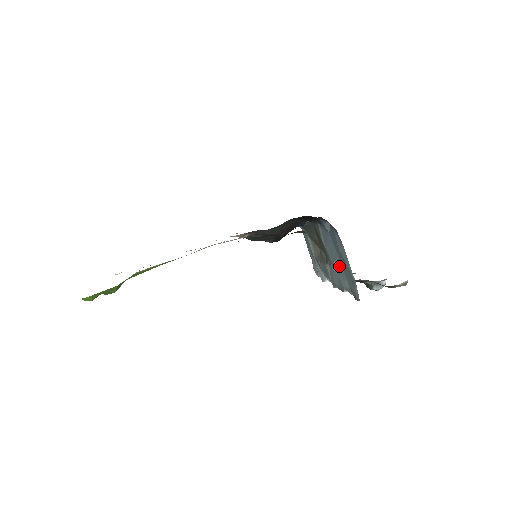
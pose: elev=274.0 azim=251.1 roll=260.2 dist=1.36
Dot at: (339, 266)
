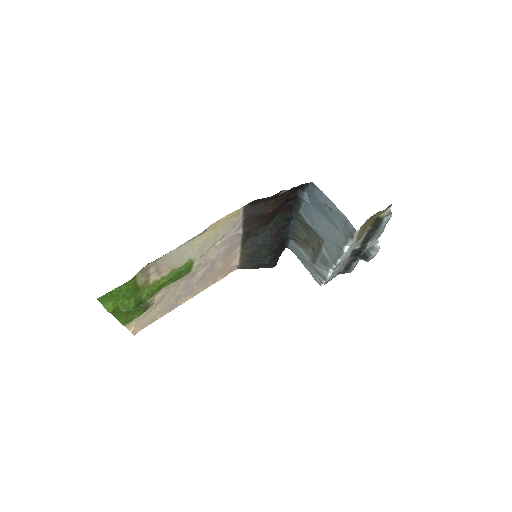
Dot at: (330, 228)
